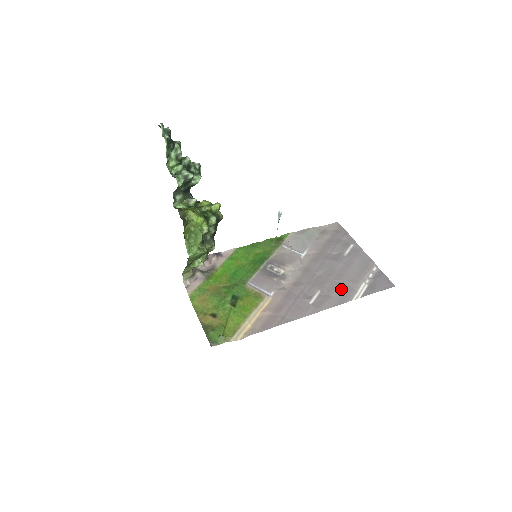
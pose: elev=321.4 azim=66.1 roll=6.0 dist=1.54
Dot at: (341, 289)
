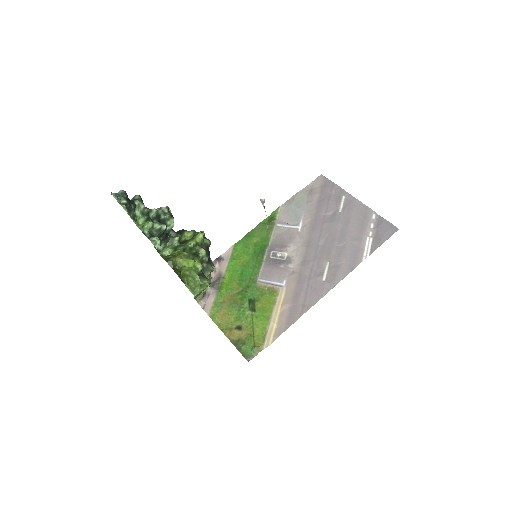
Dot at: (348, 253)
